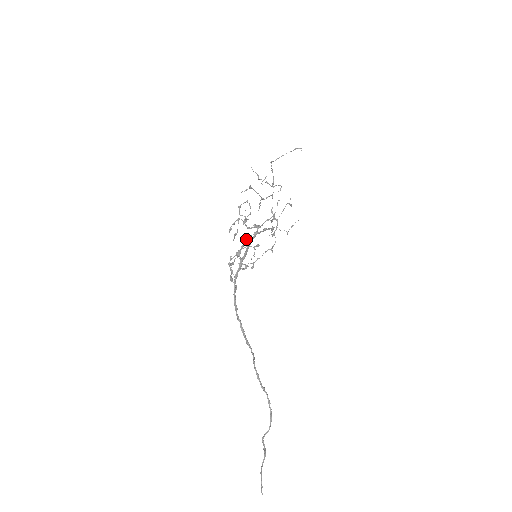
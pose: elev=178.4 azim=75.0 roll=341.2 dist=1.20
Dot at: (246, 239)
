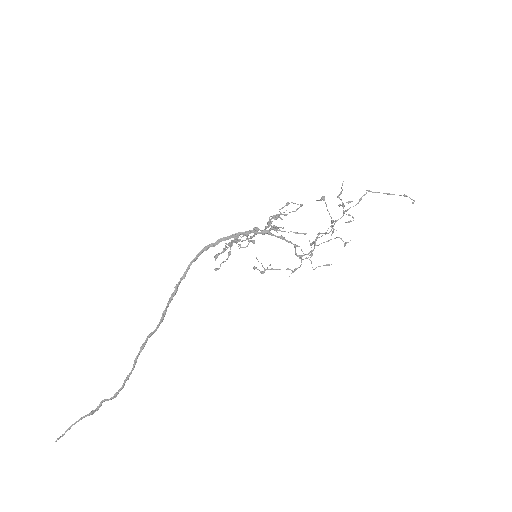
Dot at: (253, 229)
